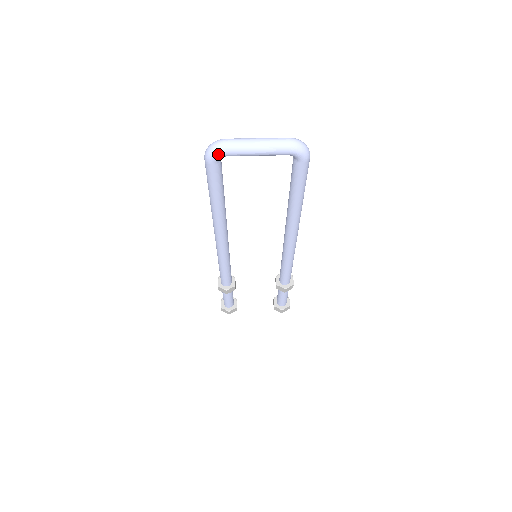
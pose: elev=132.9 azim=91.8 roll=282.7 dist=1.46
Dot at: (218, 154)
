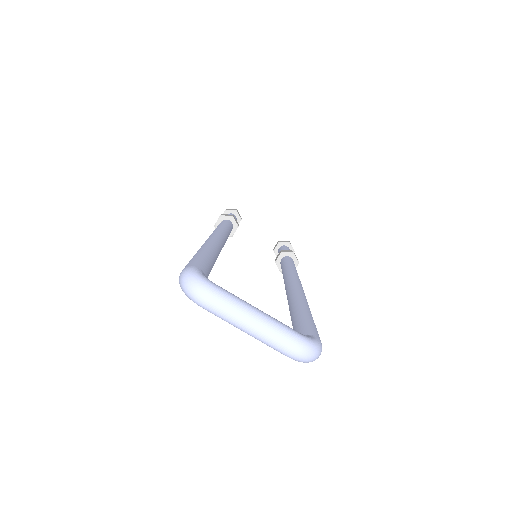
Dot at: (192, 300)
